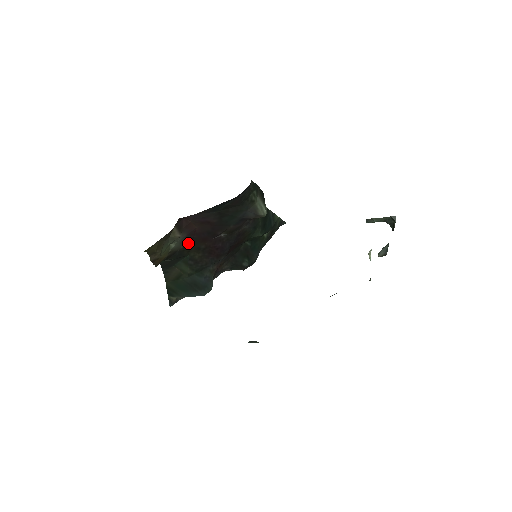
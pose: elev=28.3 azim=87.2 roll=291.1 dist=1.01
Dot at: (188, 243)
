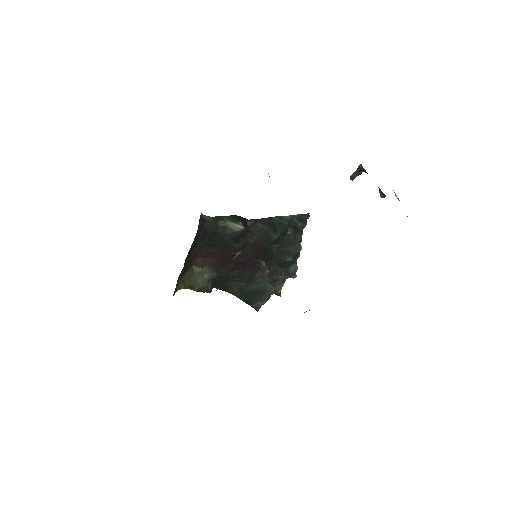
Dot at: (218, 270)
